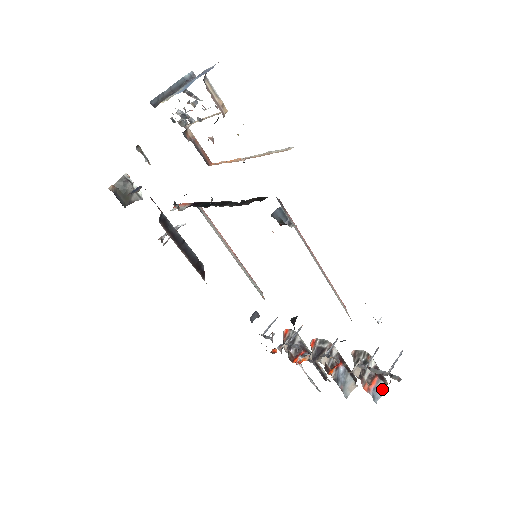
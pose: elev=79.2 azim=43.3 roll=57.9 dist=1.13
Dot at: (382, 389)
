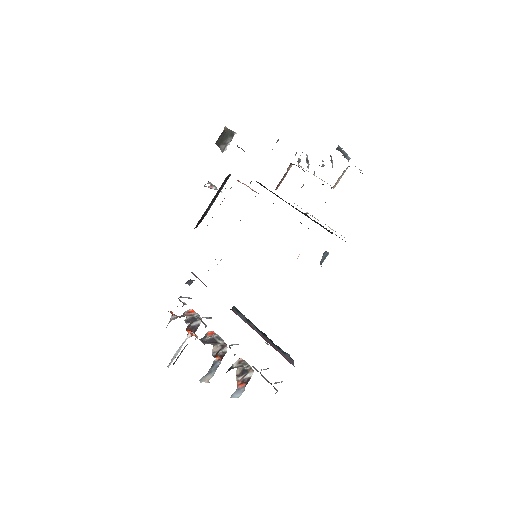
Dot at: (239, 394)
